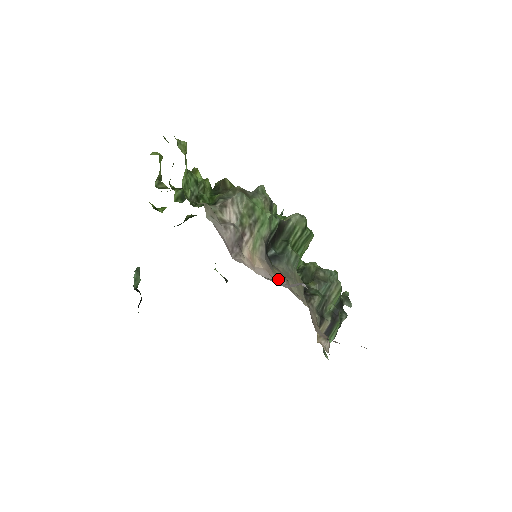
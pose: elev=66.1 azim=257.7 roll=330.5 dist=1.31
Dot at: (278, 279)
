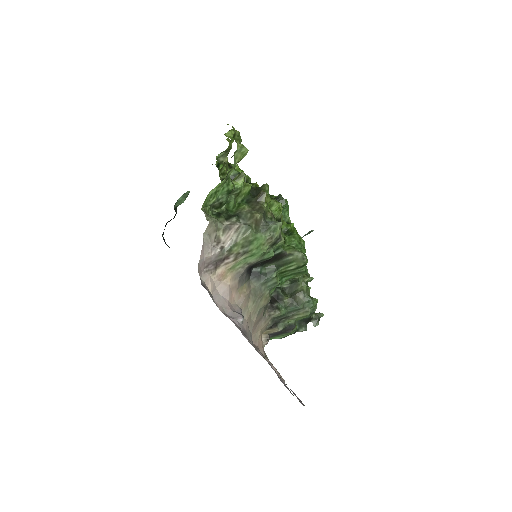
Dot at: (237, 296)
